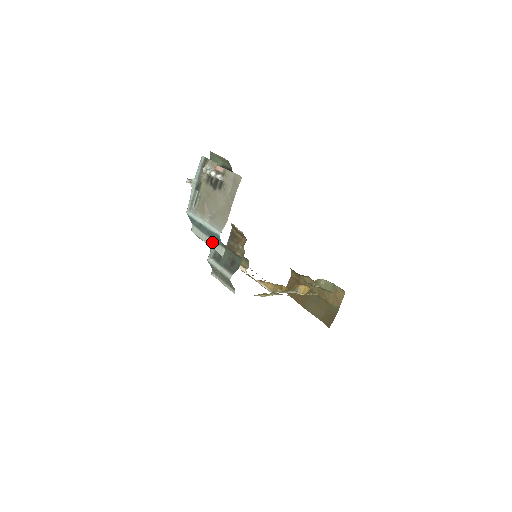
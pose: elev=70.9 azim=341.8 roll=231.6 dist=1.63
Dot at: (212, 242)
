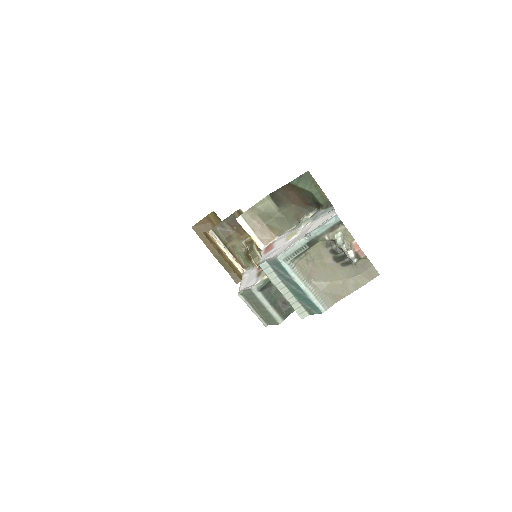
Dot at: (293, 298)
